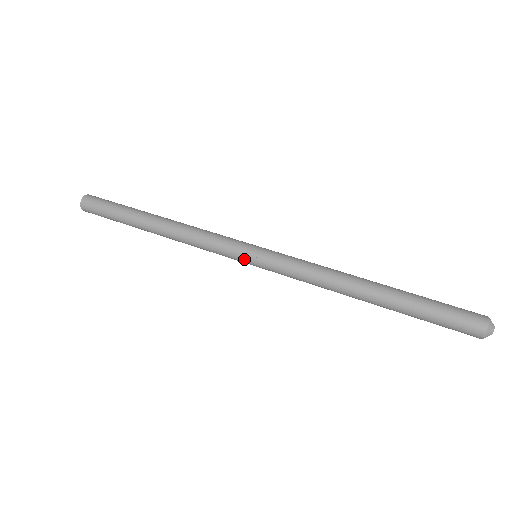
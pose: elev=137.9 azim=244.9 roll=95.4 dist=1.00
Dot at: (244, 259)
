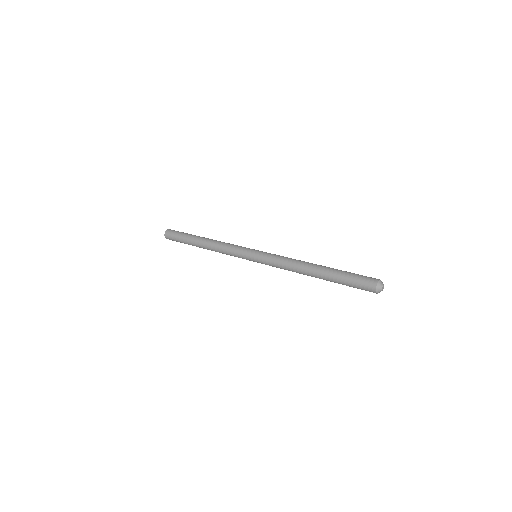
Dot at: (248, 255)
